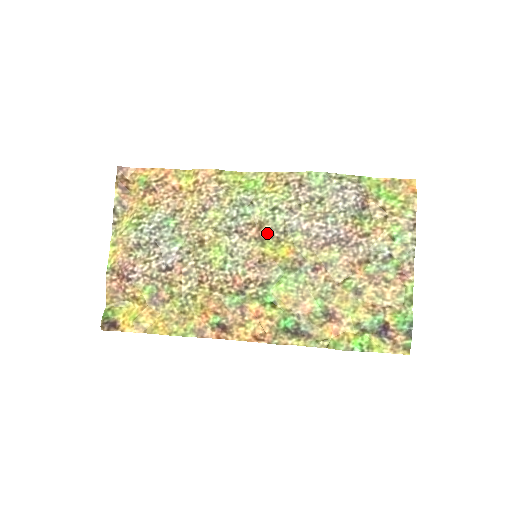
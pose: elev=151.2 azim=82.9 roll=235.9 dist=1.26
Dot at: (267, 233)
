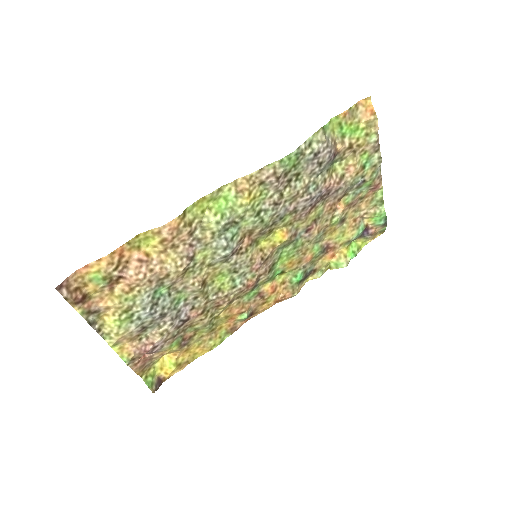
Dot at: (259, 234)
